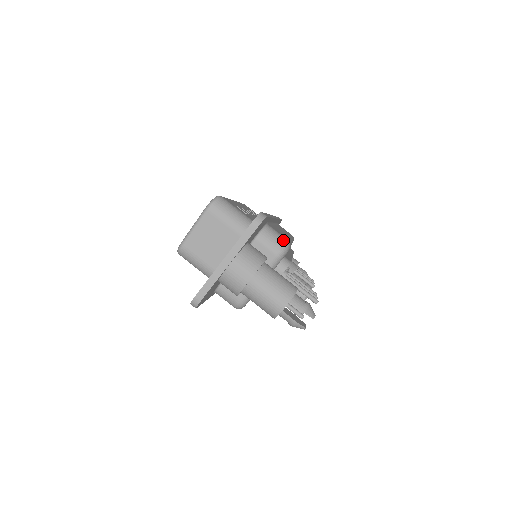
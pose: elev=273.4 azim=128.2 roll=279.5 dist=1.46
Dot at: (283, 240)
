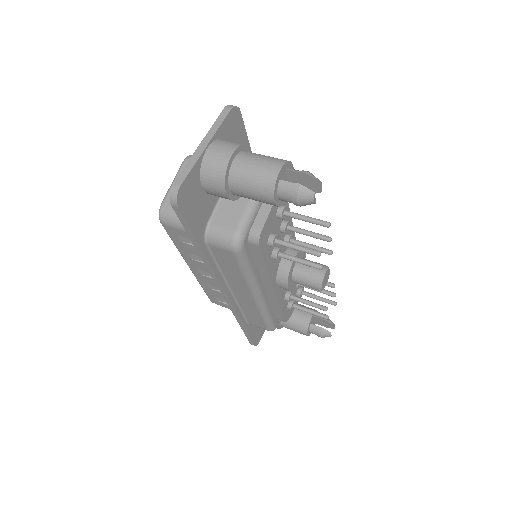
Dot at: occluded
